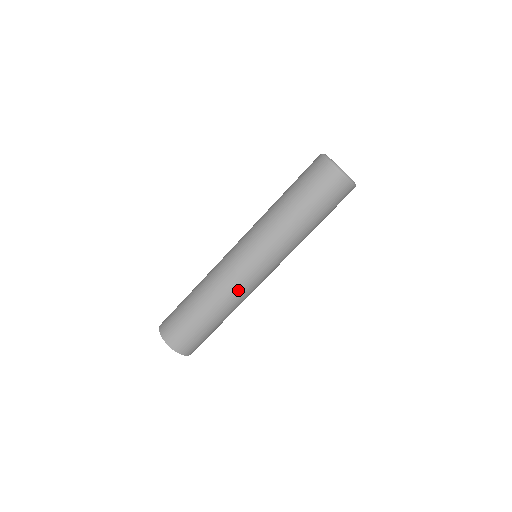
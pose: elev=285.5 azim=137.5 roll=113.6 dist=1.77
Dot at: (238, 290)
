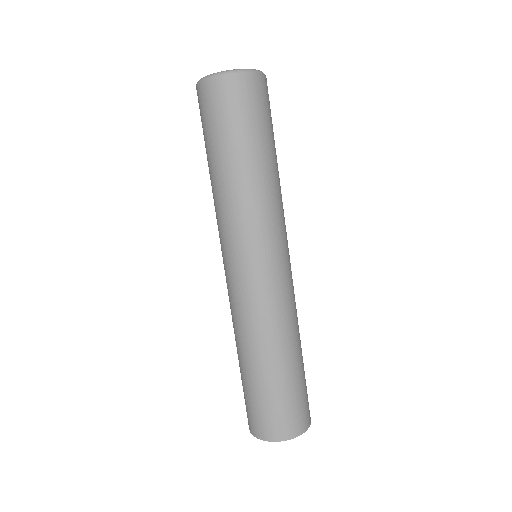
Dot at: (287, 305)
